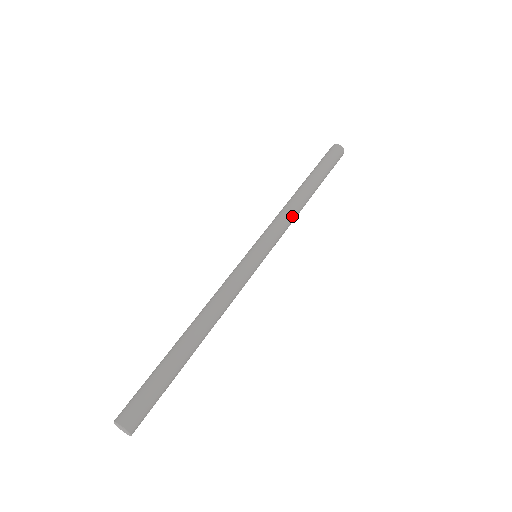
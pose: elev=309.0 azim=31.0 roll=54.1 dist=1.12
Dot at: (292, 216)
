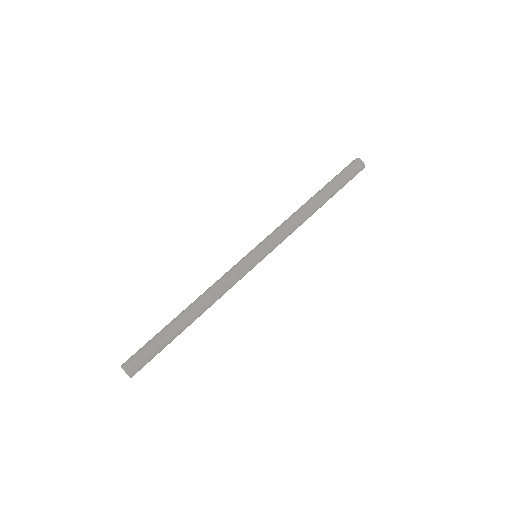
Dot at: occluded
